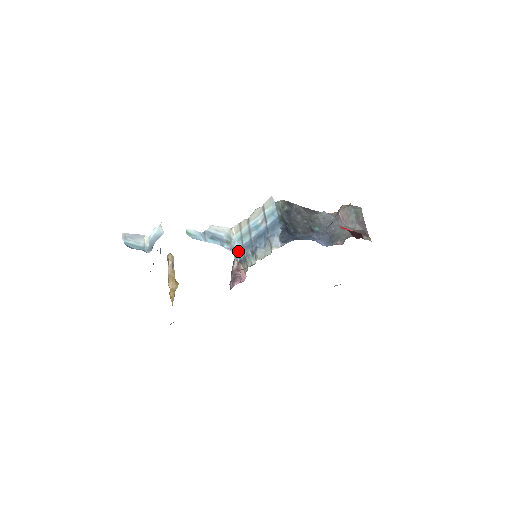
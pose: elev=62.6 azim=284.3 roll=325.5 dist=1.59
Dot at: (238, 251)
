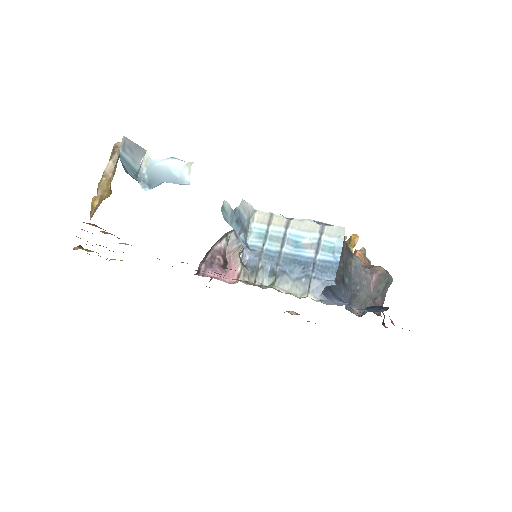
Dot at: (252, 252)
